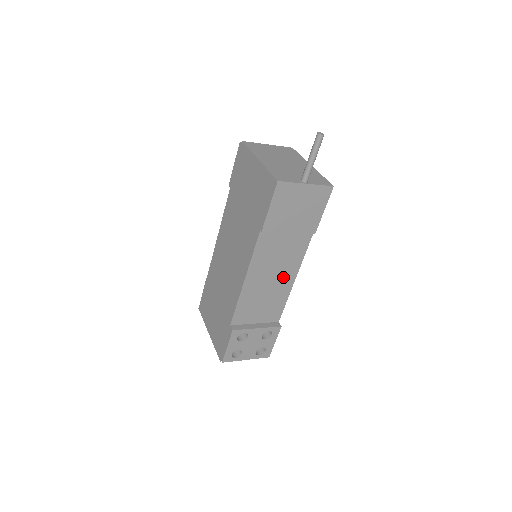
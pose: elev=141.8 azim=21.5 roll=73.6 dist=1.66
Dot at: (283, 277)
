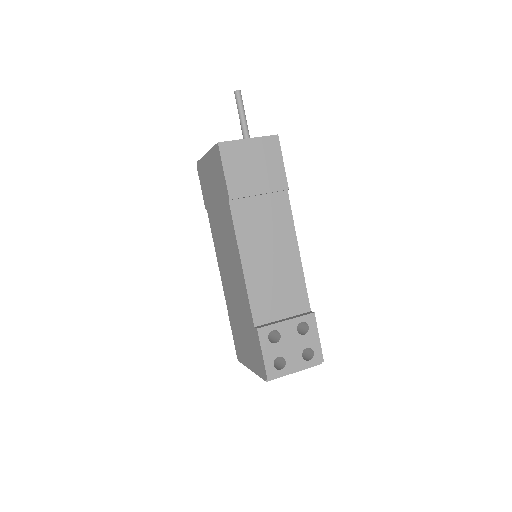
Dot at: (283, 251)
